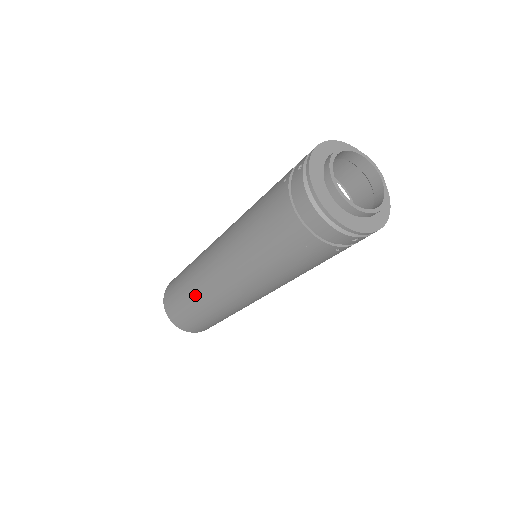
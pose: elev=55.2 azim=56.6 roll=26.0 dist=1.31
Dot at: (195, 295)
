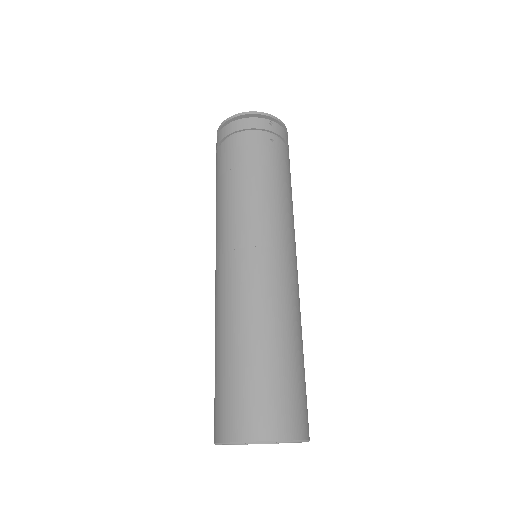
Dot at: (229, 327)
